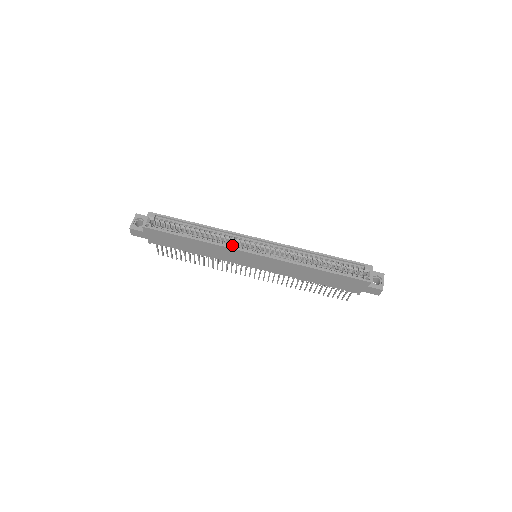
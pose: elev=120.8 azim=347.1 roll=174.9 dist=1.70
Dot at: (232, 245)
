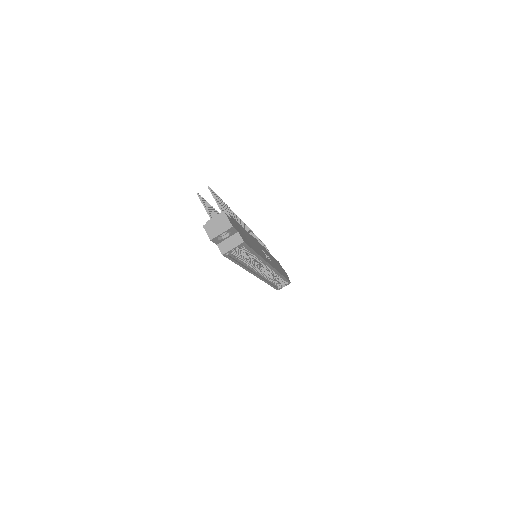
Dot at: (255, 264)
